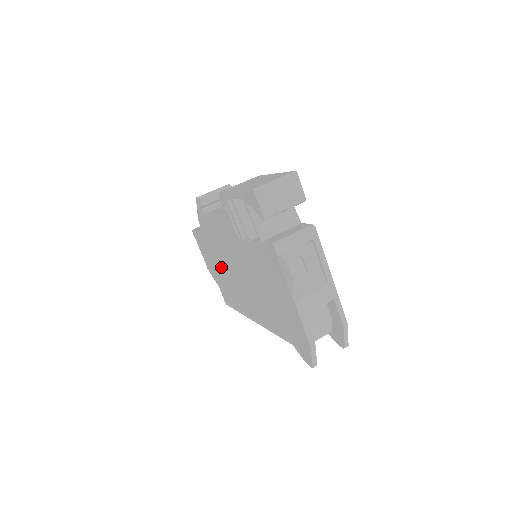
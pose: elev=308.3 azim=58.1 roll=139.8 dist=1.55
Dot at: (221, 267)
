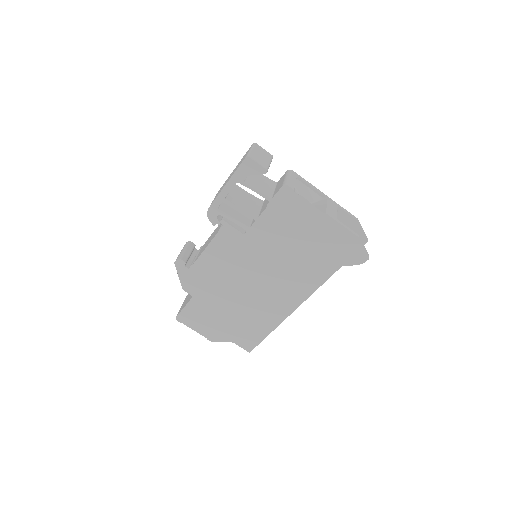
Dot at: (230, 307)
